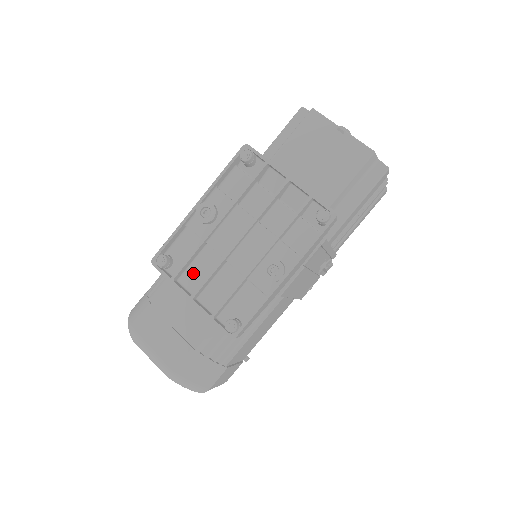
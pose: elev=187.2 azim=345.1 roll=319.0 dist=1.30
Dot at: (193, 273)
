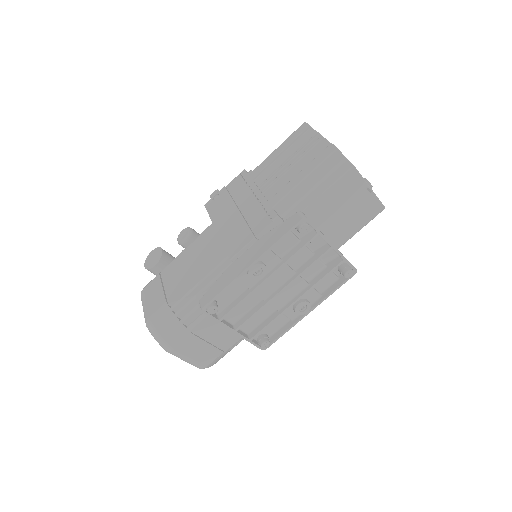
Dot at: (234, 310)
